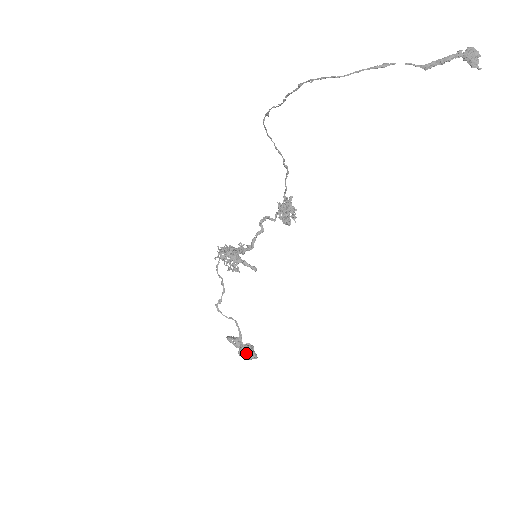
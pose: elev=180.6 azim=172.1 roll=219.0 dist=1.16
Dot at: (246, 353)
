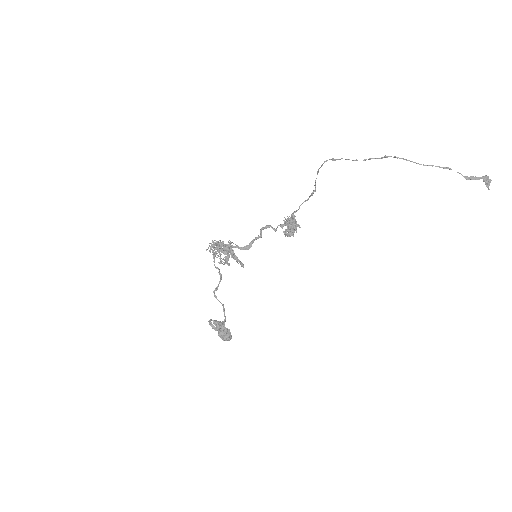
Dot at: (226, 335)
